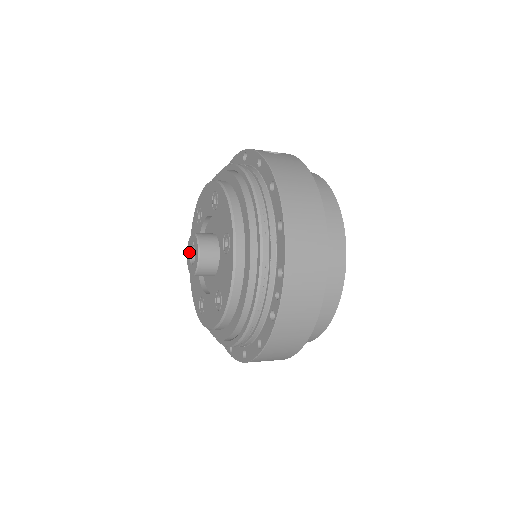
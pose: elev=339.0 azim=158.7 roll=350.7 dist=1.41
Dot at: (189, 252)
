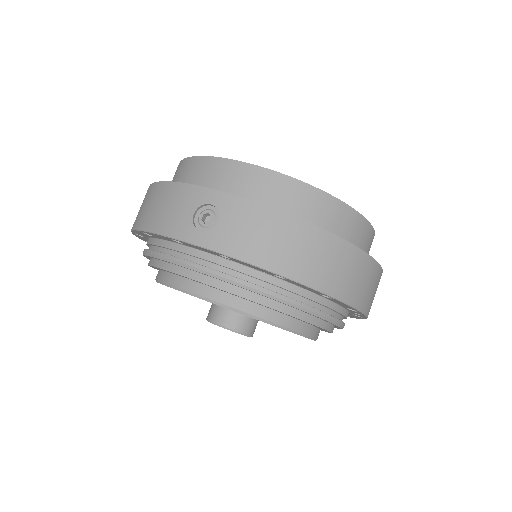
Dot at: occluded
